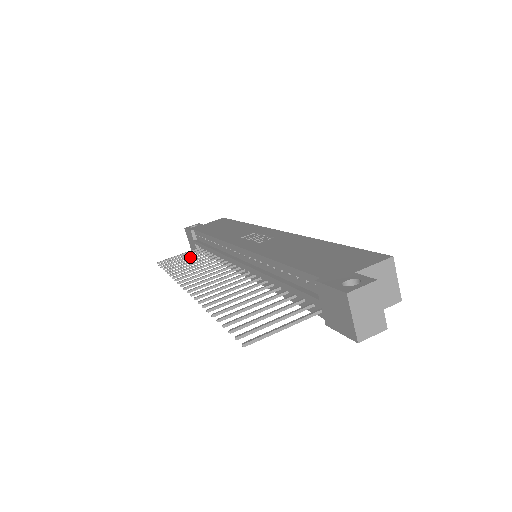
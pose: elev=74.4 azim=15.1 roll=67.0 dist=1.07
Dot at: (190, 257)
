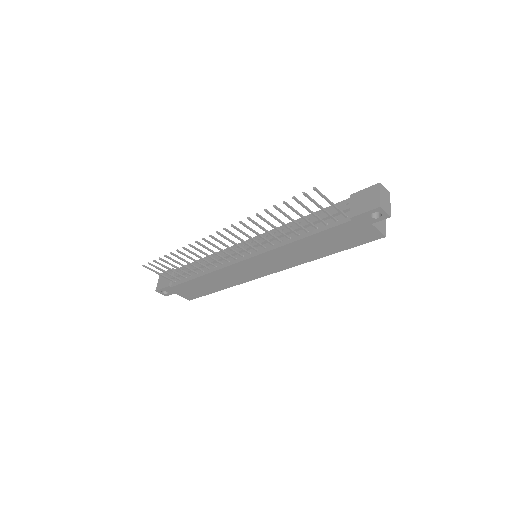
Dot at: (174, 272)
